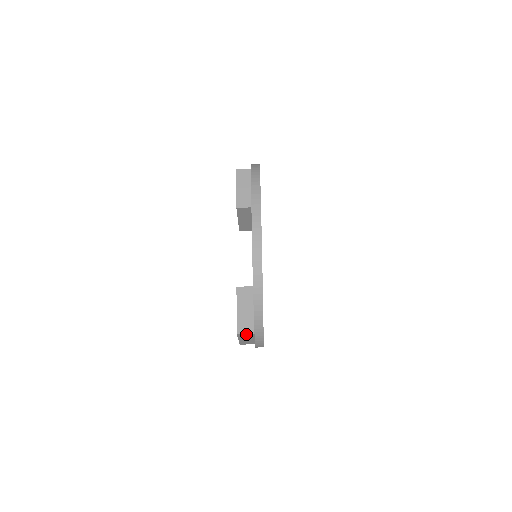
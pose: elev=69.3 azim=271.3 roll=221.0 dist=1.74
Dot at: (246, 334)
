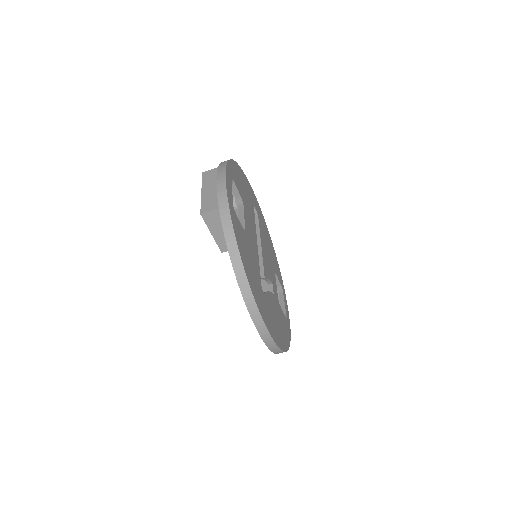
Dot at: occluded
